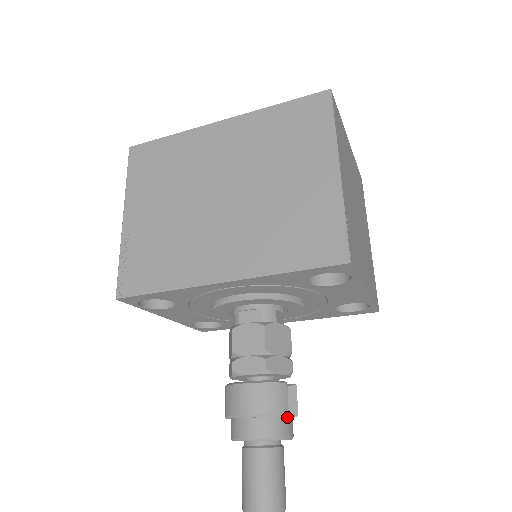
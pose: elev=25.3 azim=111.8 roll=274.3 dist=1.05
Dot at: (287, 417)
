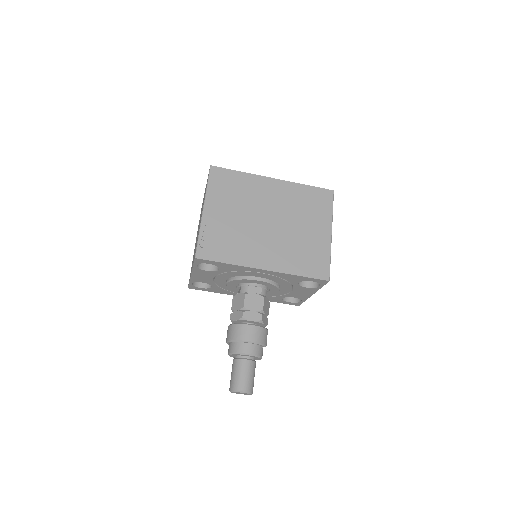
Dot at: occluded
